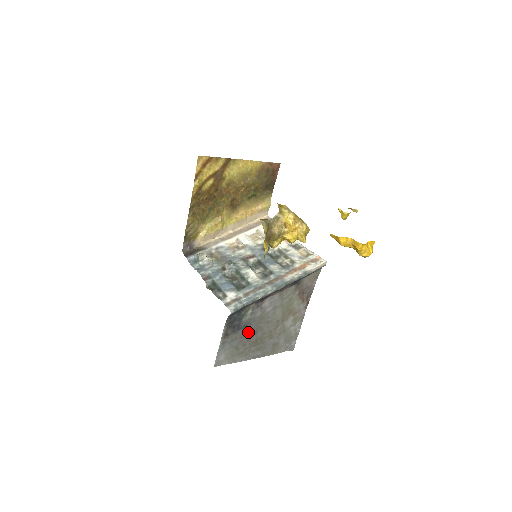
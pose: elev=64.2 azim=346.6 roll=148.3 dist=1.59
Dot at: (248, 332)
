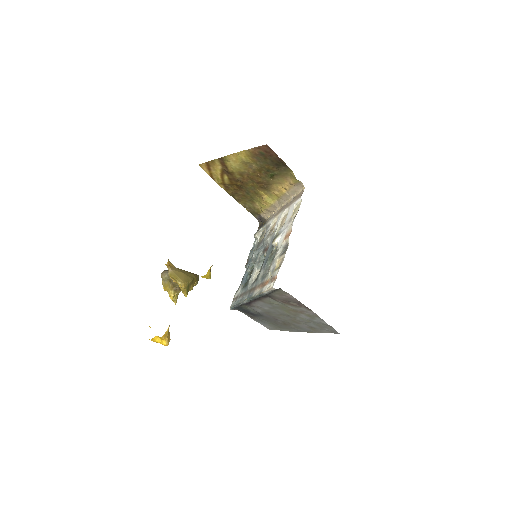
Dot at: (268, 318)
